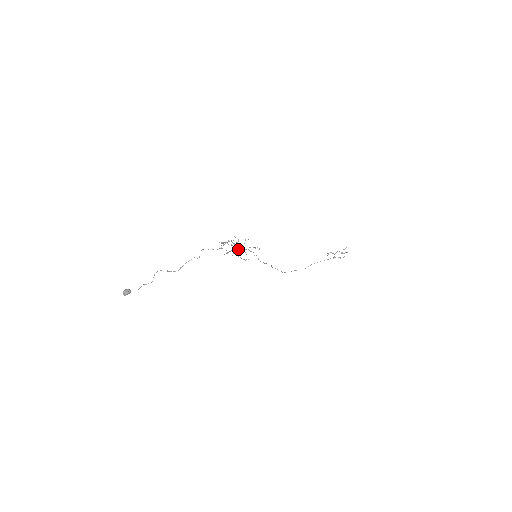
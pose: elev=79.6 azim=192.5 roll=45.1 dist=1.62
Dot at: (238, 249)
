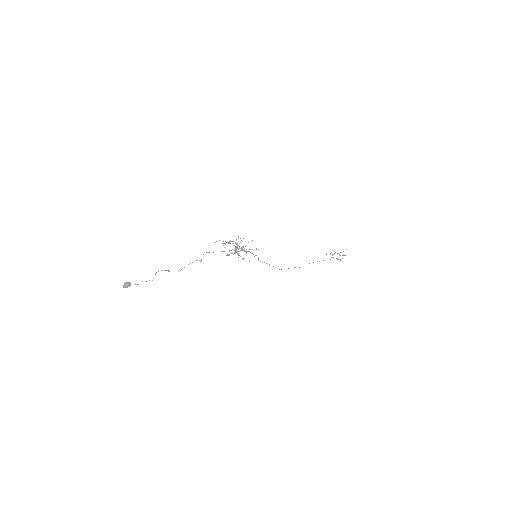
Dot at: occluded
